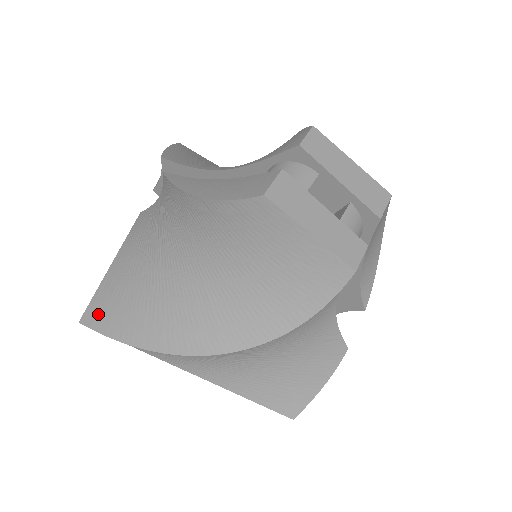
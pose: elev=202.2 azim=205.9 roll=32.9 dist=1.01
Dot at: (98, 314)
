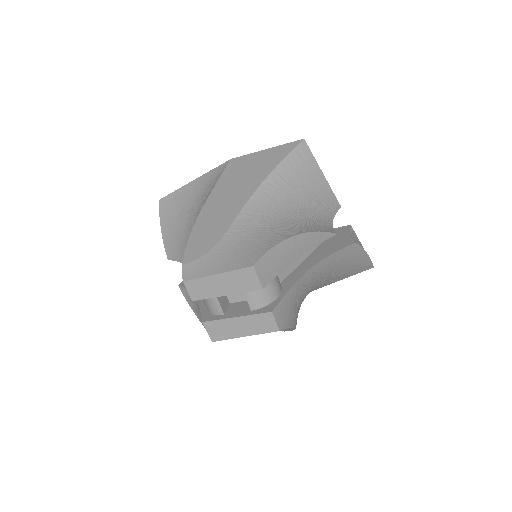
Dot at: occluded
